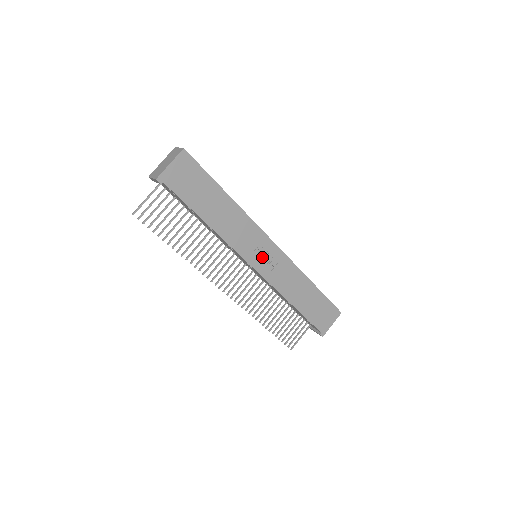
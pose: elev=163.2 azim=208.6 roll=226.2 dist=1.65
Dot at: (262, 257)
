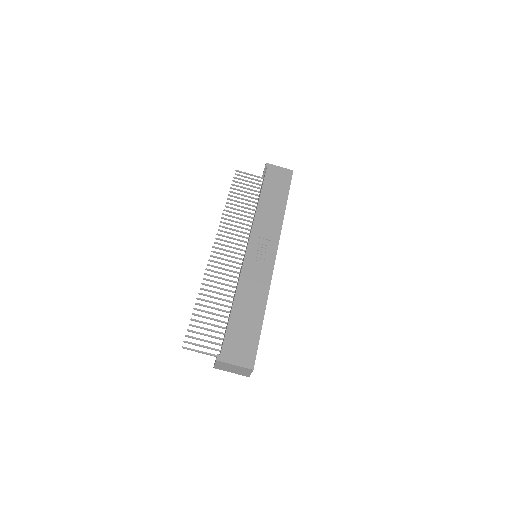
Dot at: (260, 250)
